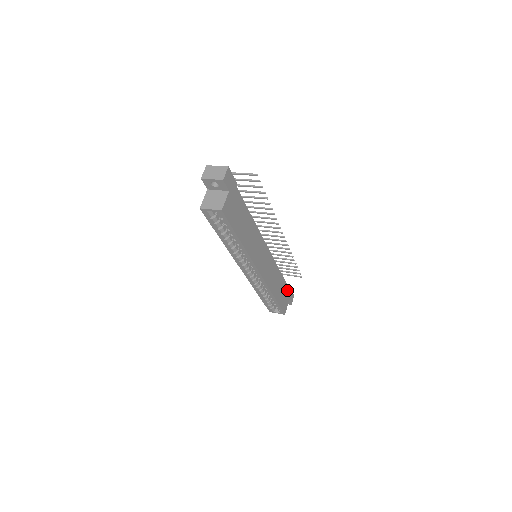
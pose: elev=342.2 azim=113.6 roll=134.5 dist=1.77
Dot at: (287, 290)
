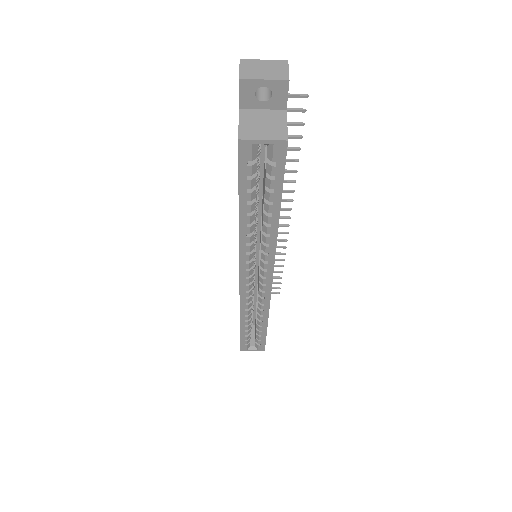
Dot at: occluded
